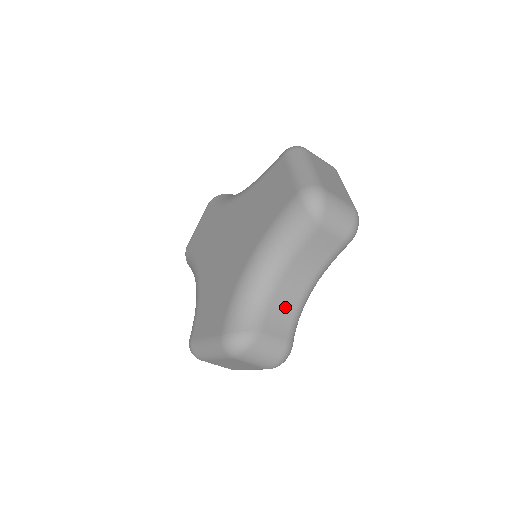
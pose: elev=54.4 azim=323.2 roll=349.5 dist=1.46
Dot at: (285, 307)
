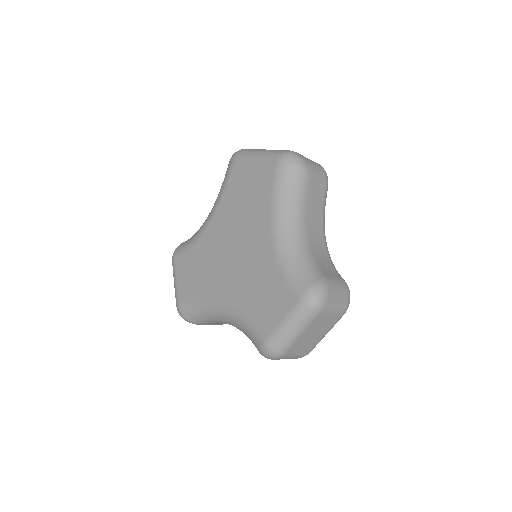
Dot at: (322, 256)
